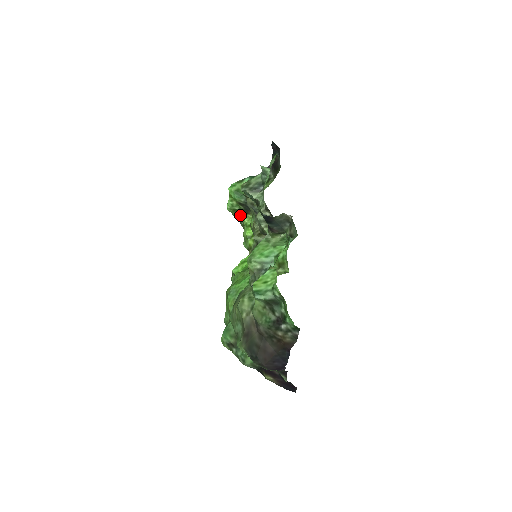
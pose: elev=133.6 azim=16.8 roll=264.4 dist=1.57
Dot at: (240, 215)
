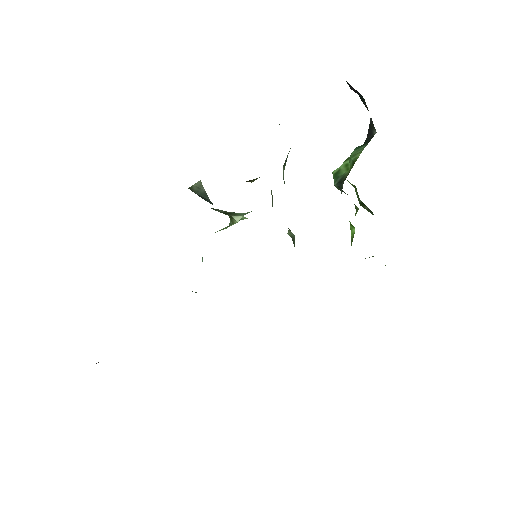
Dot at: (370, 211)
